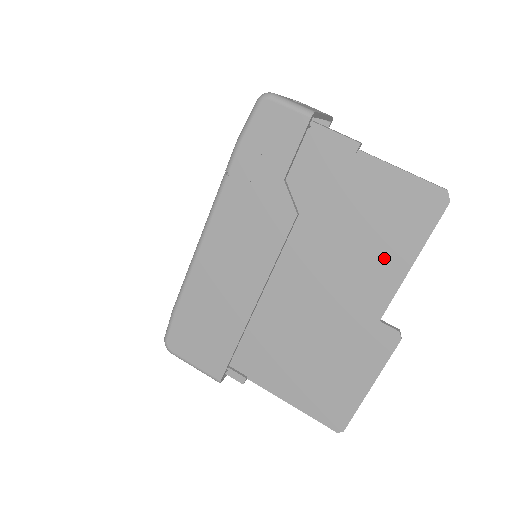
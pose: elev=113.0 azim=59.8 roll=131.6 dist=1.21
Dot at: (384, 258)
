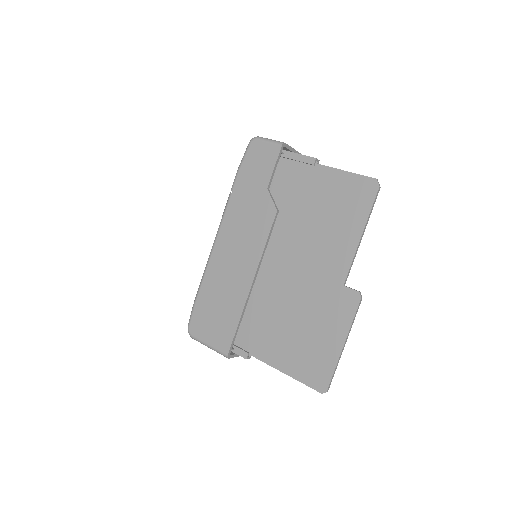
Dot at: (341, 235)
